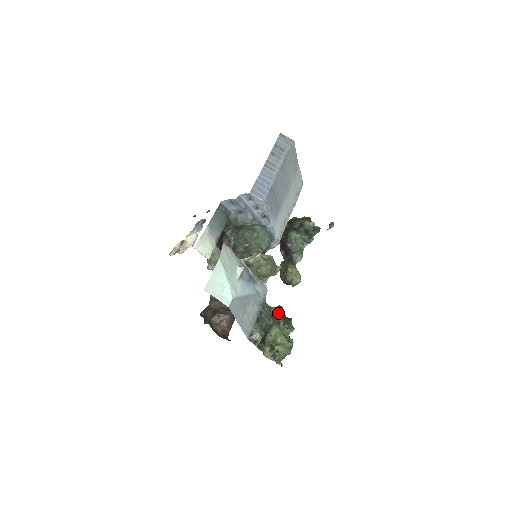
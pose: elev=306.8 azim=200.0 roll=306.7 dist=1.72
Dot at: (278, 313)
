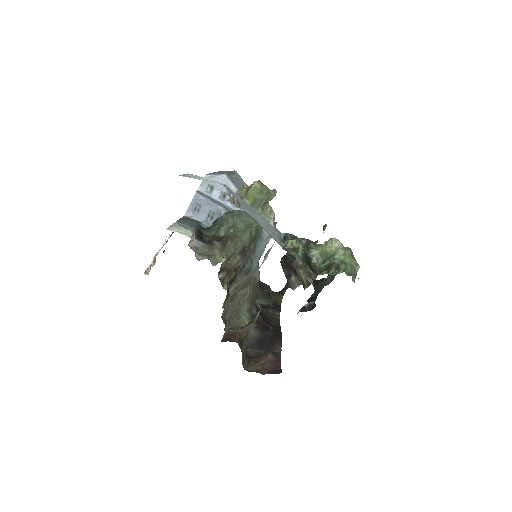
Dot at: occluded
